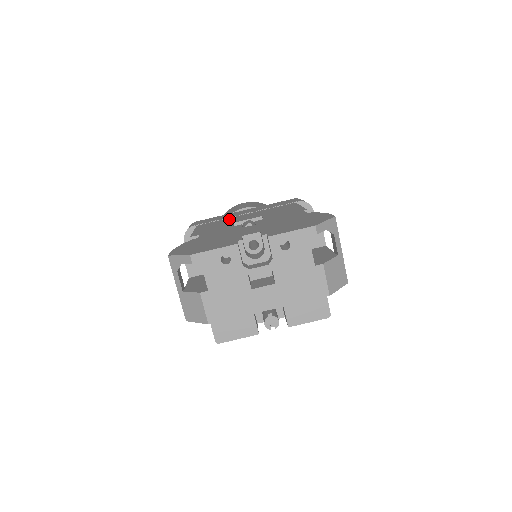
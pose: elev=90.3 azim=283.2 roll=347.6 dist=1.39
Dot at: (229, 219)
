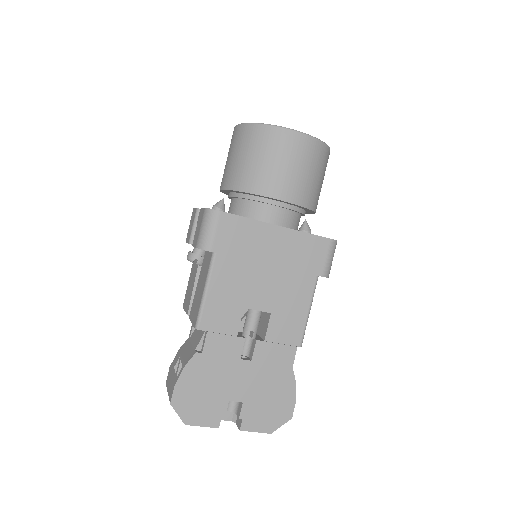
Dot at: (248, 274)
